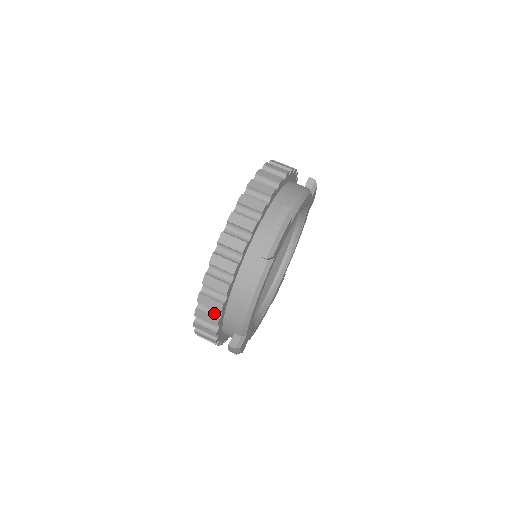
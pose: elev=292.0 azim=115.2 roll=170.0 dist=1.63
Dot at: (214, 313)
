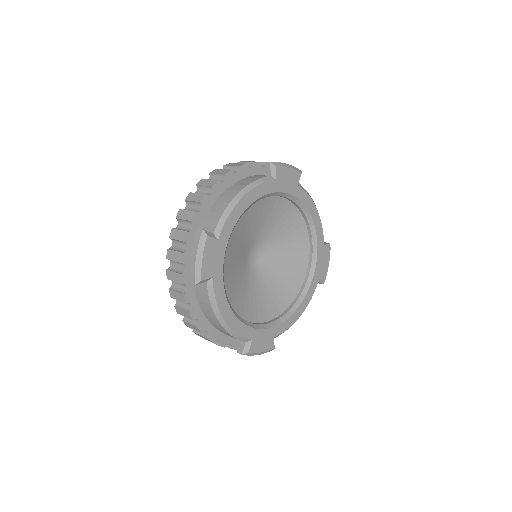
Dot at: occluded
